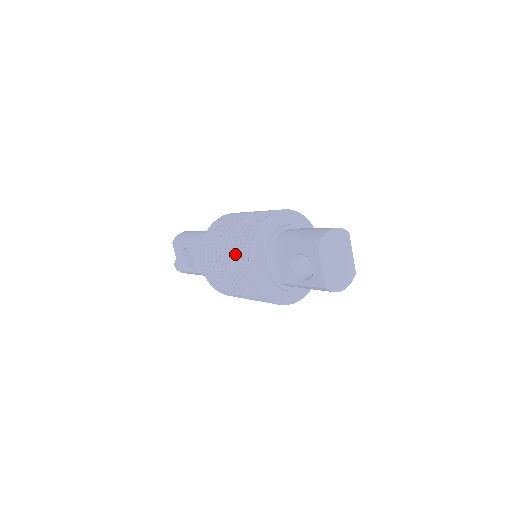
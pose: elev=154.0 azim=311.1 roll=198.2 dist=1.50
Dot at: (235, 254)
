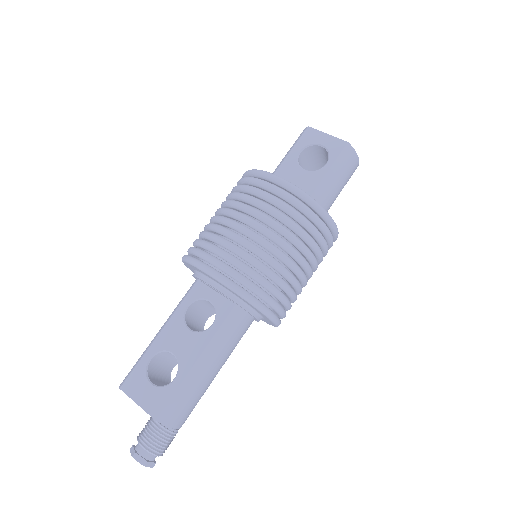
Dot at: (244, 195)
